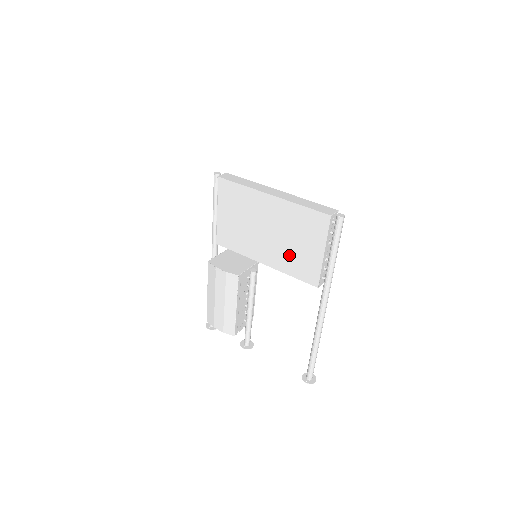
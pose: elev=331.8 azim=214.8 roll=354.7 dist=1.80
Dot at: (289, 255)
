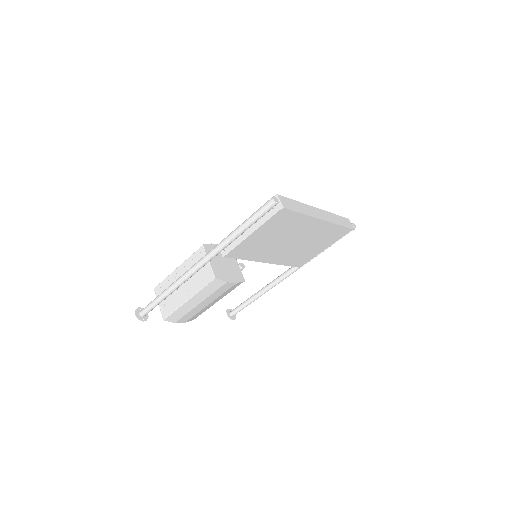
Dot at: (297, 254)
